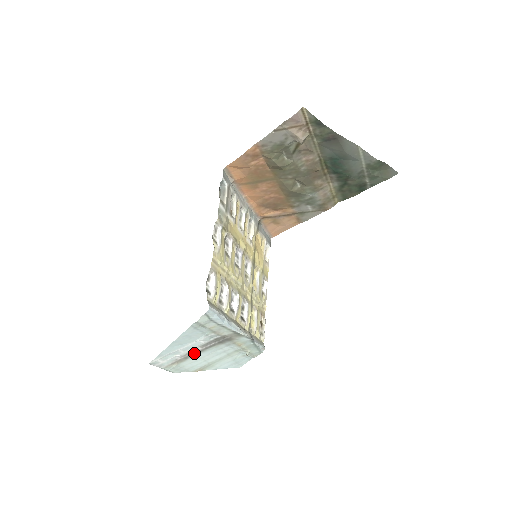
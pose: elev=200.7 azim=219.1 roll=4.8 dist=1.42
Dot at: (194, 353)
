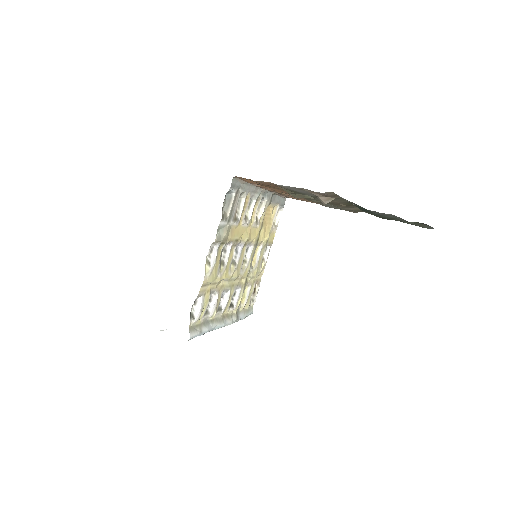
Dot at: occluded
